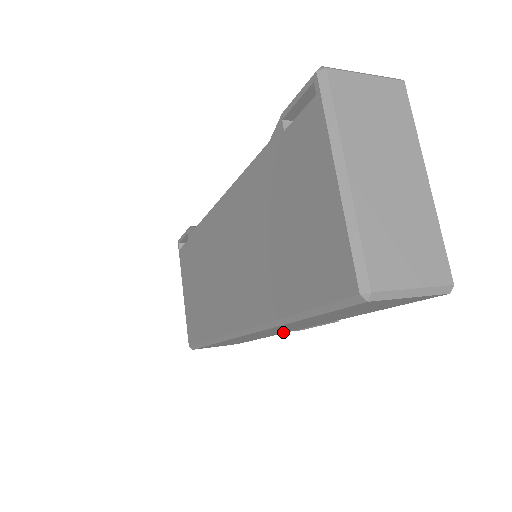
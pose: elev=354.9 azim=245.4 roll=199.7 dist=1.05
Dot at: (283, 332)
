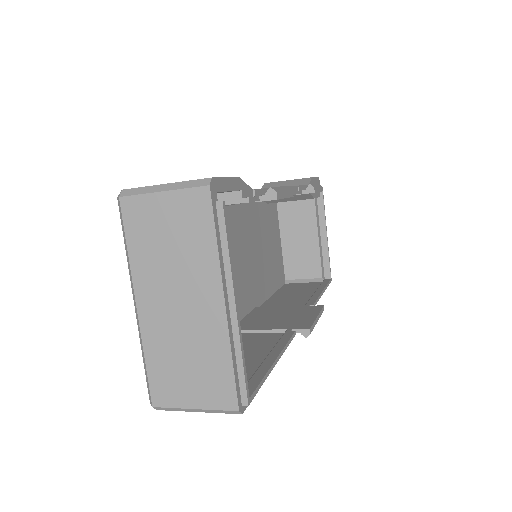
Dot at: occluded
